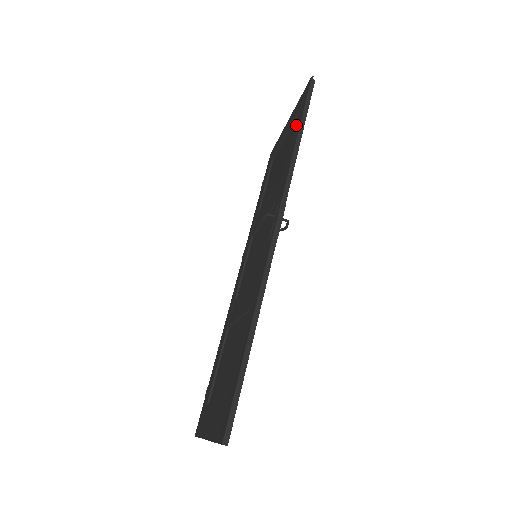
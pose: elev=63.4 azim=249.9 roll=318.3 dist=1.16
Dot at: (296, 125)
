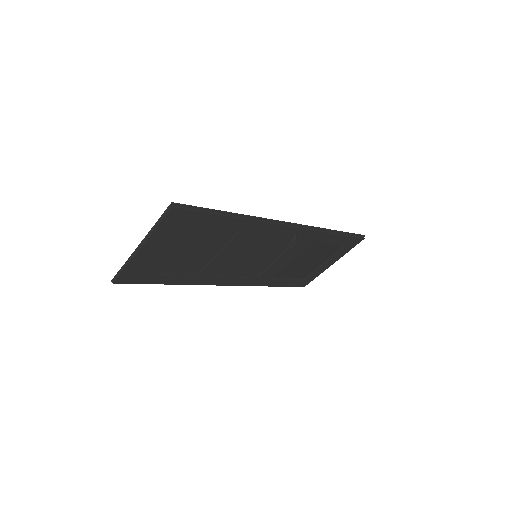
Dot at: occluded
